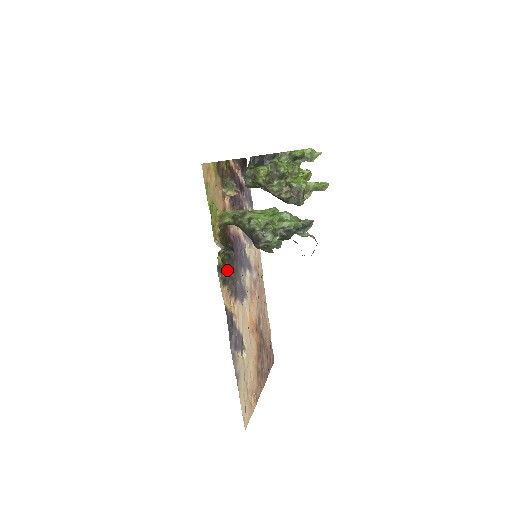
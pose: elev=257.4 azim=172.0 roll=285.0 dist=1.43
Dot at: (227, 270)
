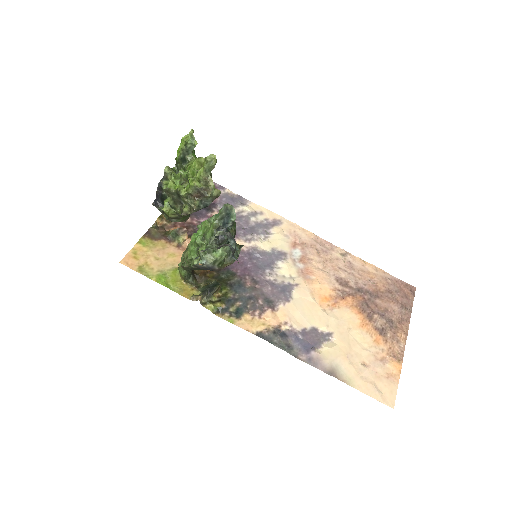
Dot at: (236, 299)
